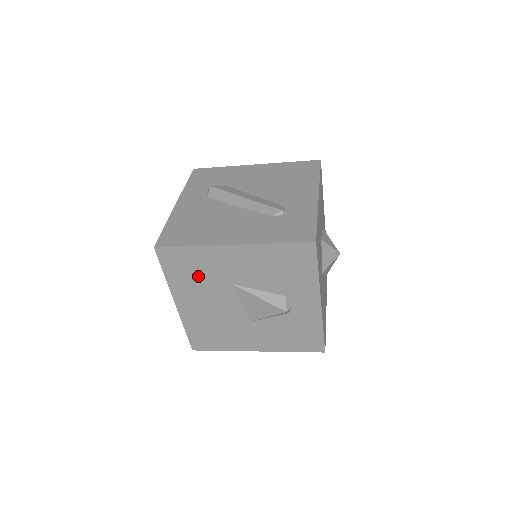
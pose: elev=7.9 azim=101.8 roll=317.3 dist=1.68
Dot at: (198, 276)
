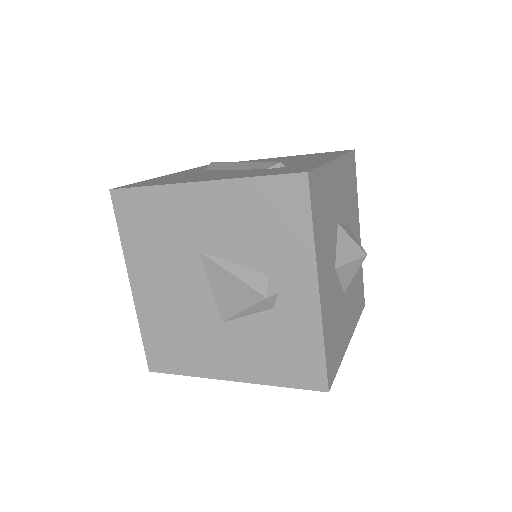
Dot at: (158, 237)
